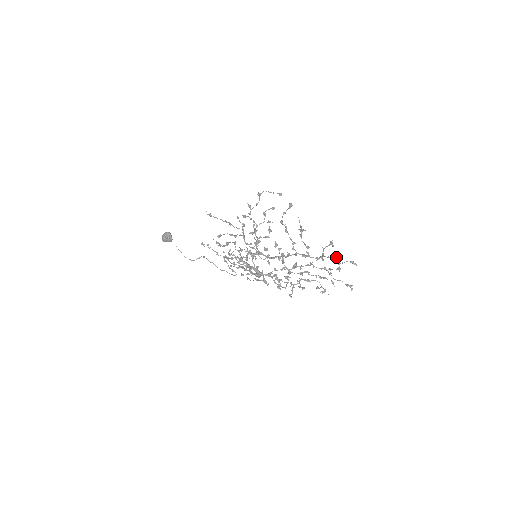
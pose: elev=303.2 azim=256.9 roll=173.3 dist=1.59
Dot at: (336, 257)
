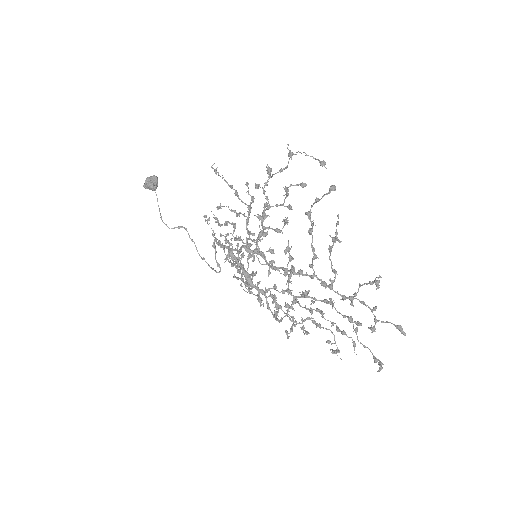
Dot at: (376, 308)
